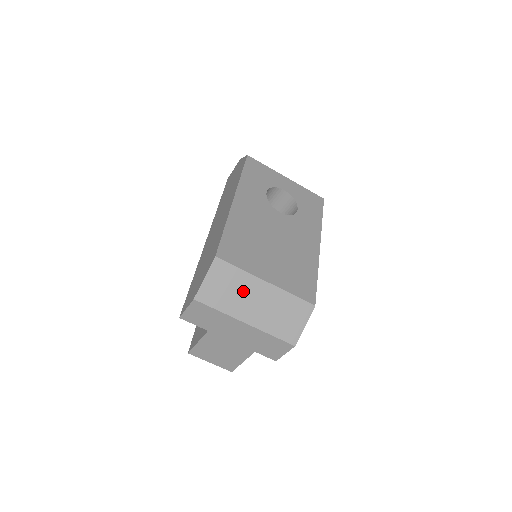
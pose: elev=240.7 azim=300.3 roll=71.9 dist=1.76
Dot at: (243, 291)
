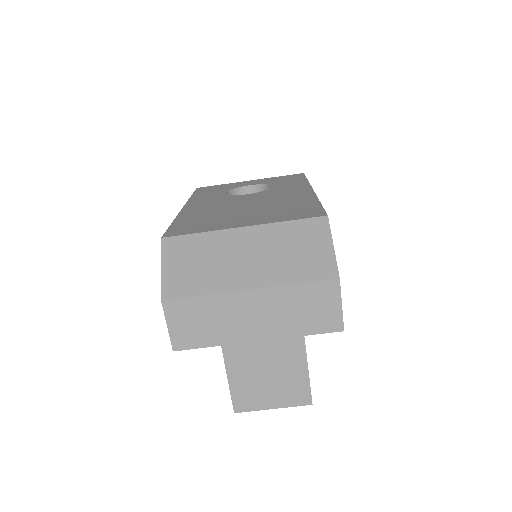
Dot at: (220, 255)
